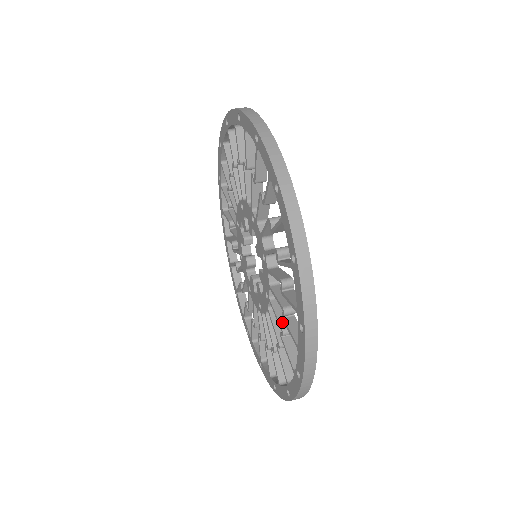
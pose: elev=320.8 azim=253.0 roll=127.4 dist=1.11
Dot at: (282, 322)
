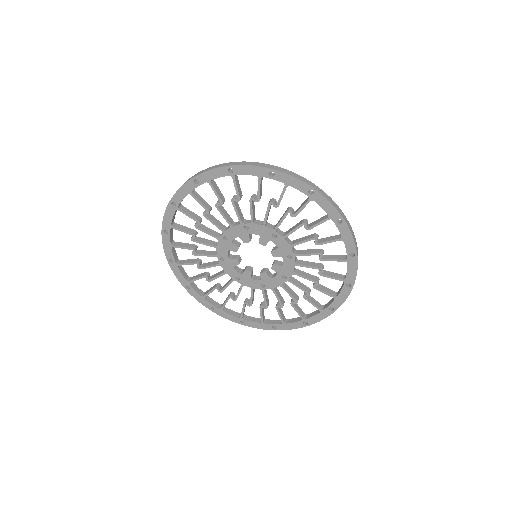
Dot at: (315, 252)
